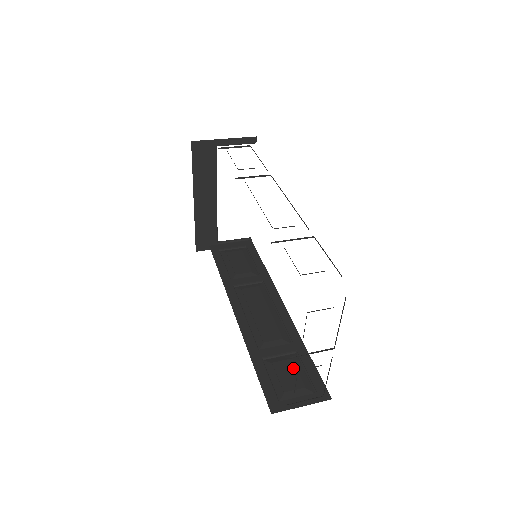
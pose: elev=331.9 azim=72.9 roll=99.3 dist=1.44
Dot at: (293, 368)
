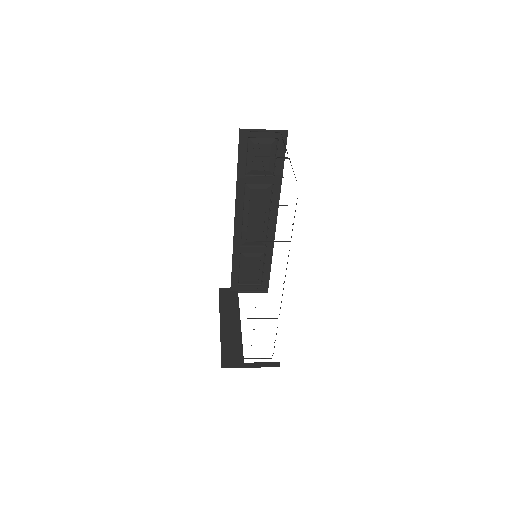
Dot at: occluded
